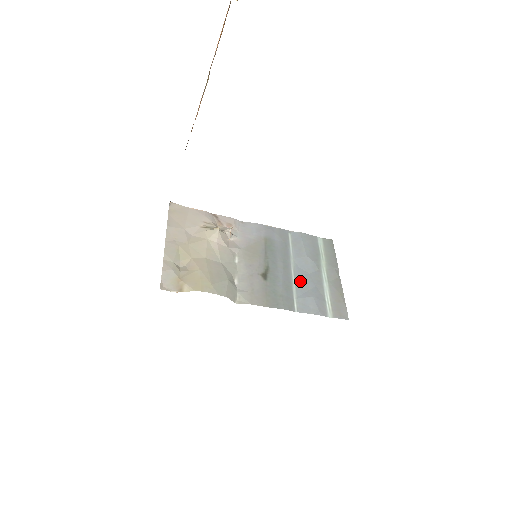
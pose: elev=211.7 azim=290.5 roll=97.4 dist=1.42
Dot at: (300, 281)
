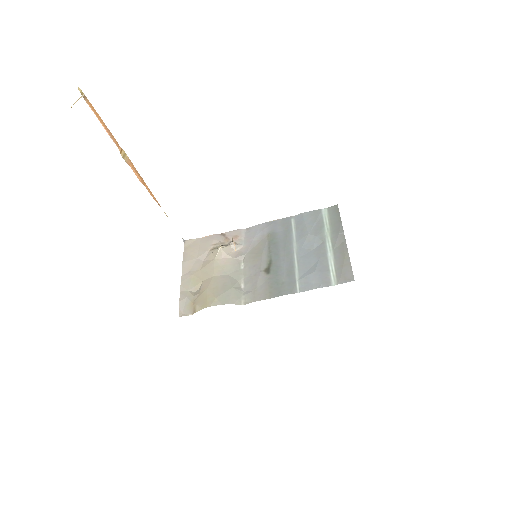
Dot at: (303, 261)
